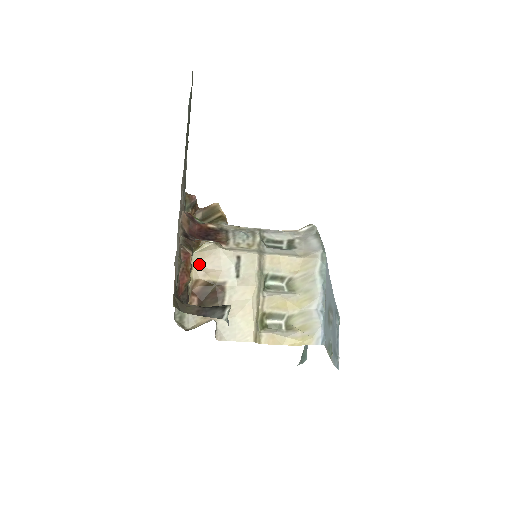
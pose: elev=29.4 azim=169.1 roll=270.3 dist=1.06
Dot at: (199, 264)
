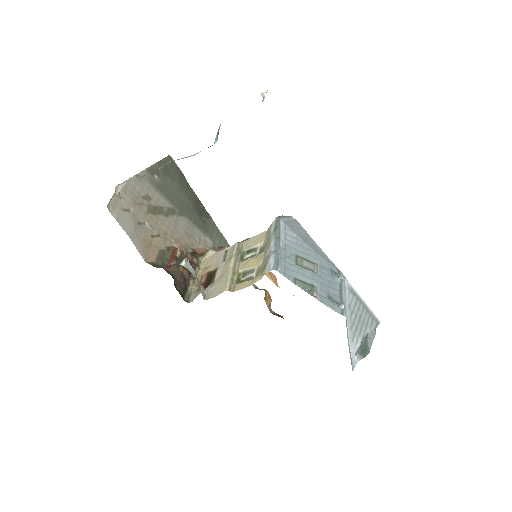
Dot at: (204, 266)
